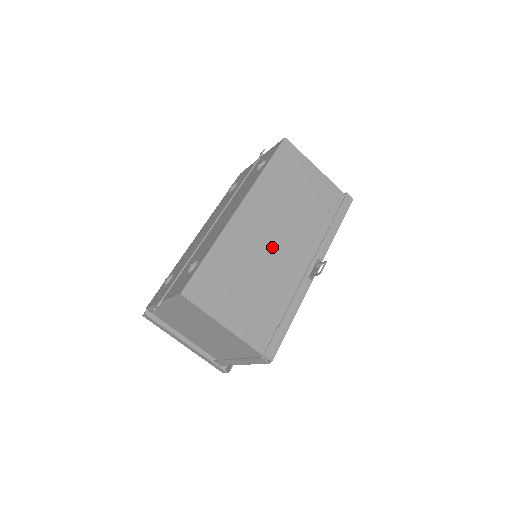
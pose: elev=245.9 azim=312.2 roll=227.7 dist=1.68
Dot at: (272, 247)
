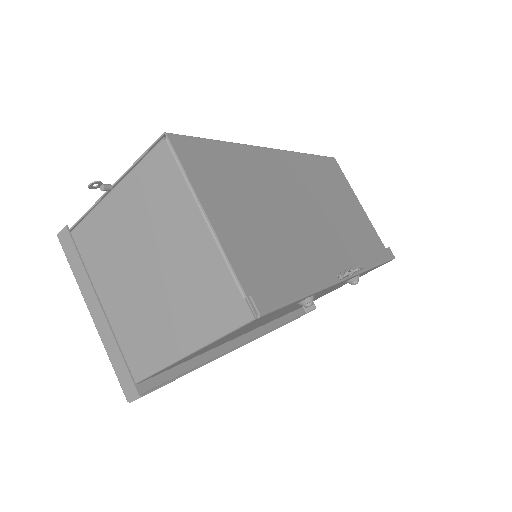
Dot at: (299, 210)
